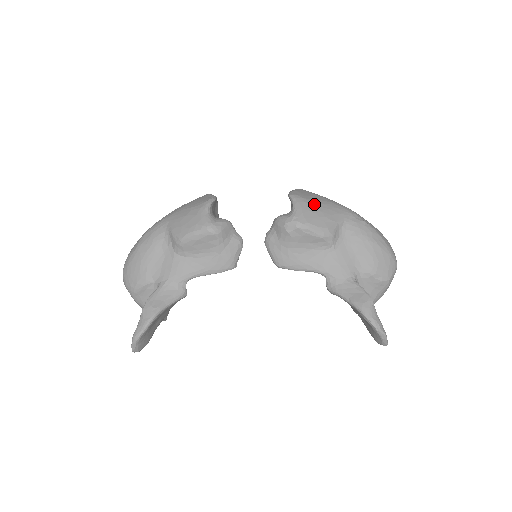
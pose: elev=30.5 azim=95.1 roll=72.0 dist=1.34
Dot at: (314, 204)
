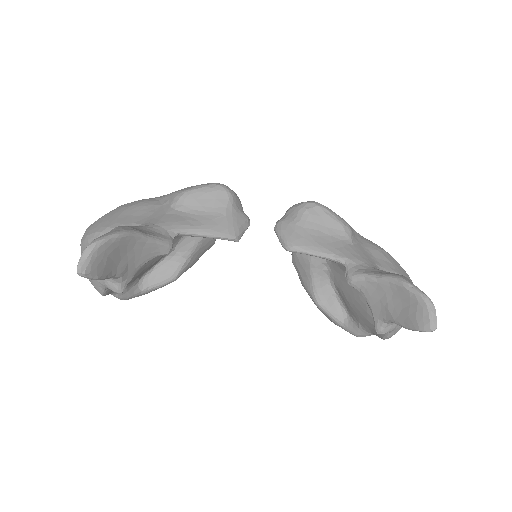
Dot at: occluded
